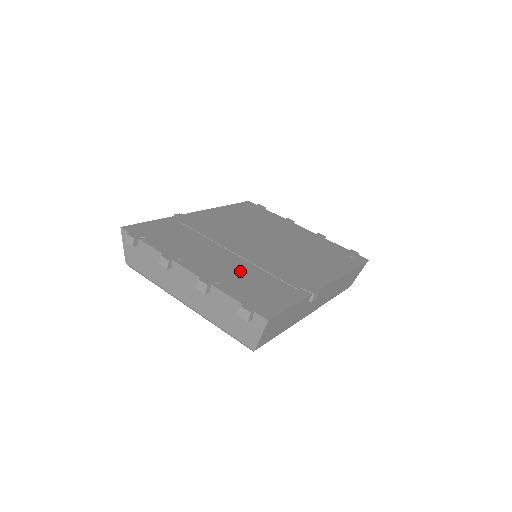
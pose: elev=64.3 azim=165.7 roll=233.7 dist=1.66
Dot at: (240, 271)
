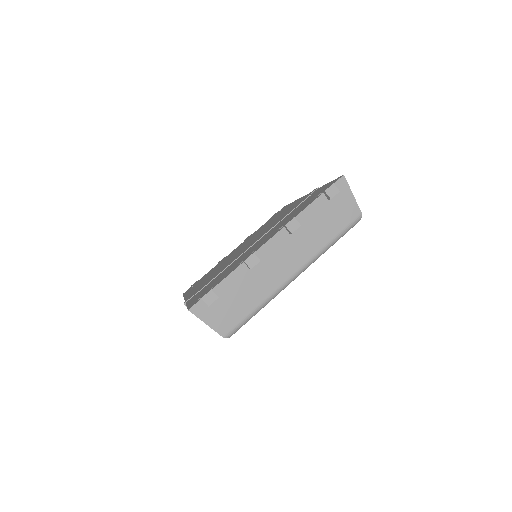
Dot at: (280, 224)
